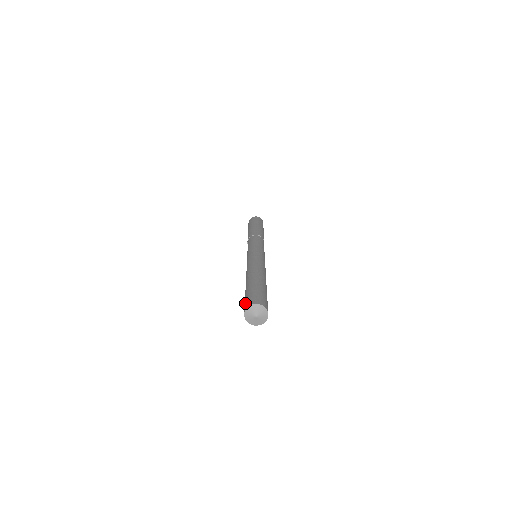
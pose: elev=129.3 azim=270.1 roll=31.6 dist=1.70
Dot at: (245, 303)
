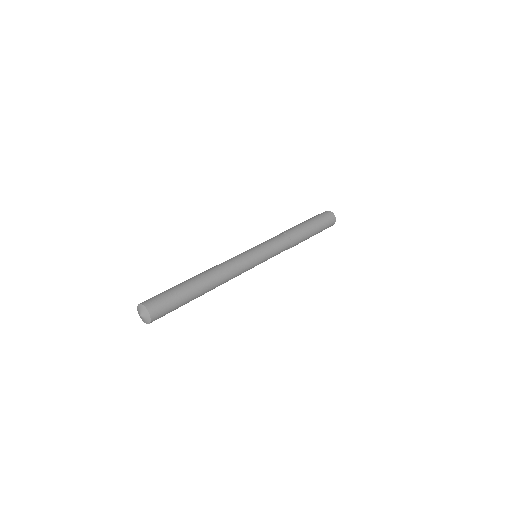
Dot at: occluded
